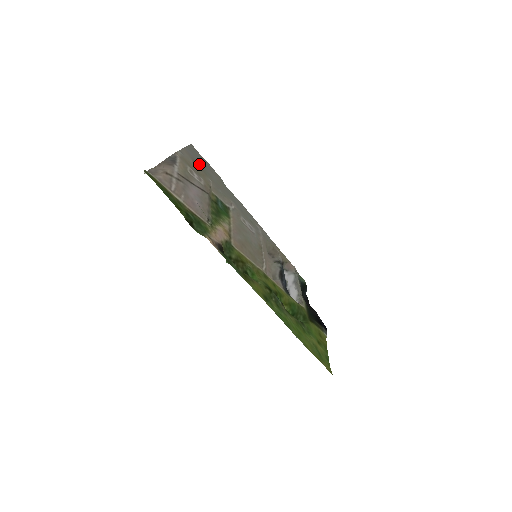
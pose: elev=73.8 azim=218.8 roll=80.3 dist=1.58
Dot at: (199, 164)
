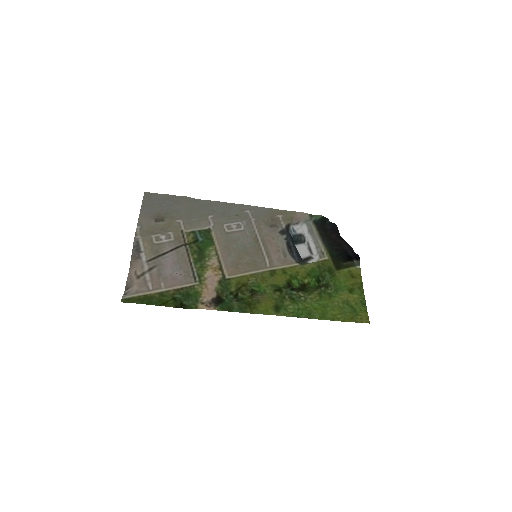
Dot at: (161, 213)
